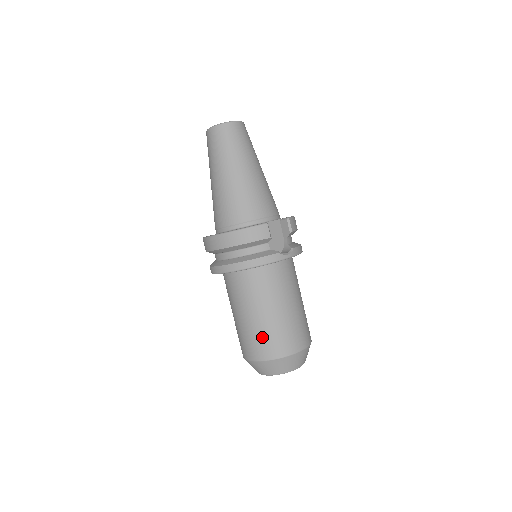
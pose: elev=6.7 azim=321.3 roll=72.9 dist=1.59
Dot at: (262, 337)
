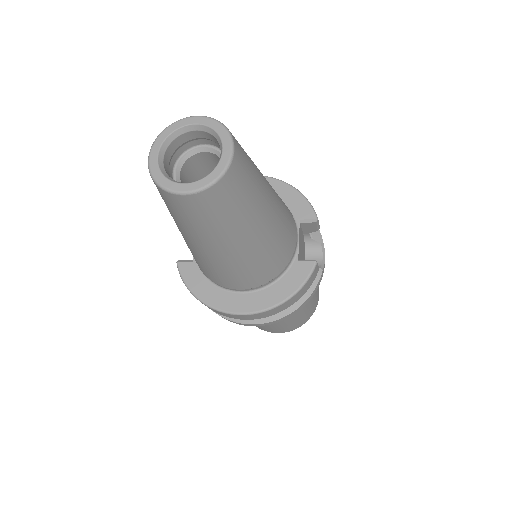
Dot at: (296, 322)
